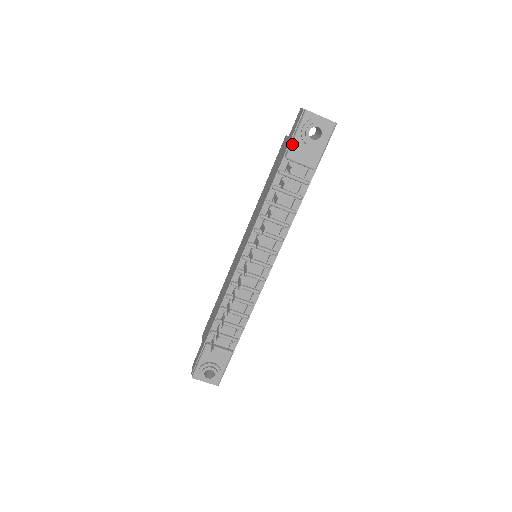
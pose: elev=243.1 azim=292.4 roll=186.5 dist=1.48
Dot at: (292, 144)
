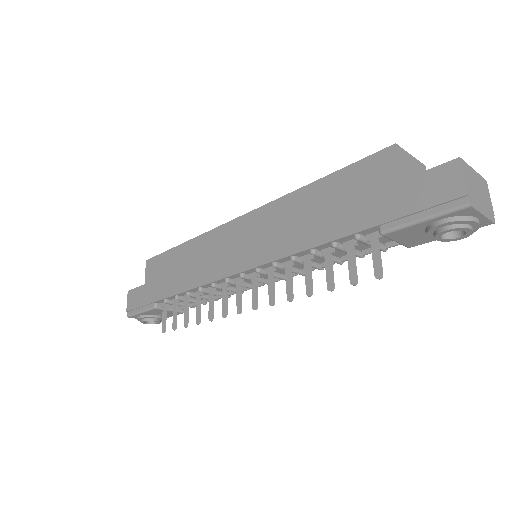
Dot at: (405, 227)
